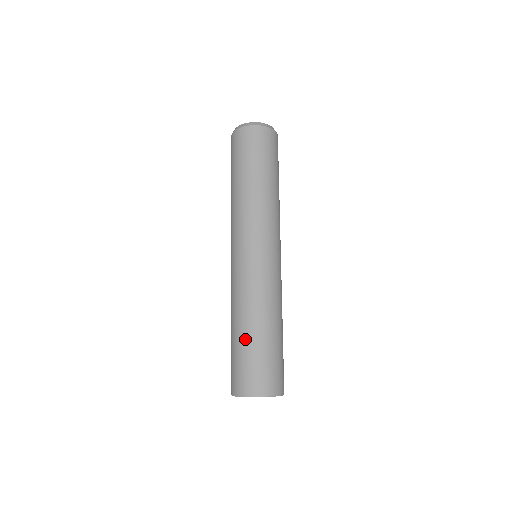
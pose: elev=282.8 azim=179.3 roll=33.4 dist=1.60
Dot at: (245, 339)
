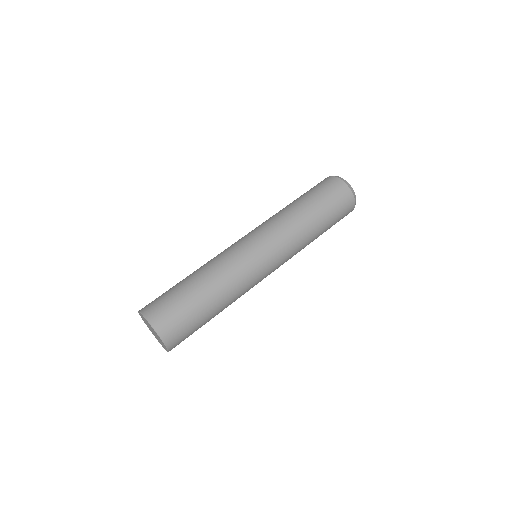
Dot at: (180, 281)
